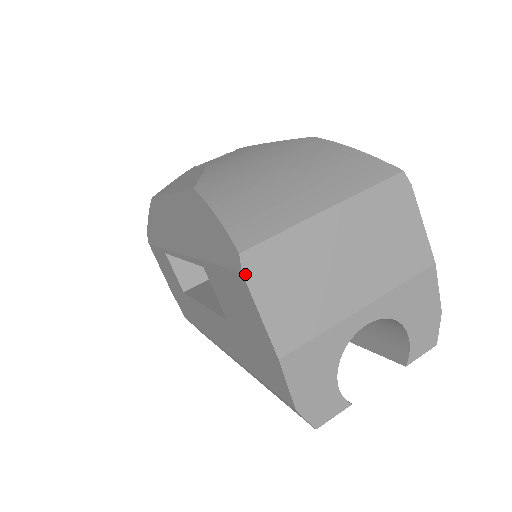
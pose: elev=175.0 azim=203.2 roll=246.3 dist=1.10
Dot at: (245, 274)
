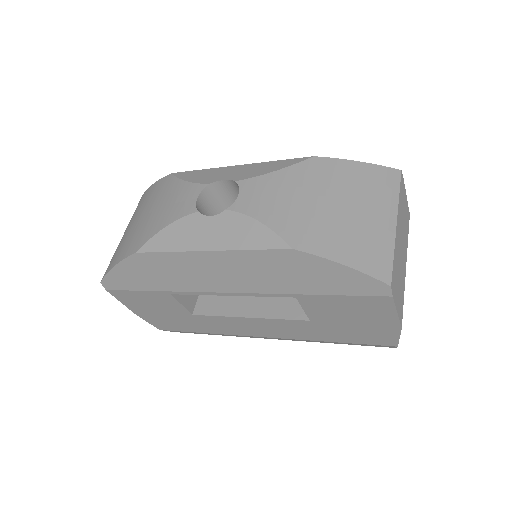
Dot at: (393, 296)
